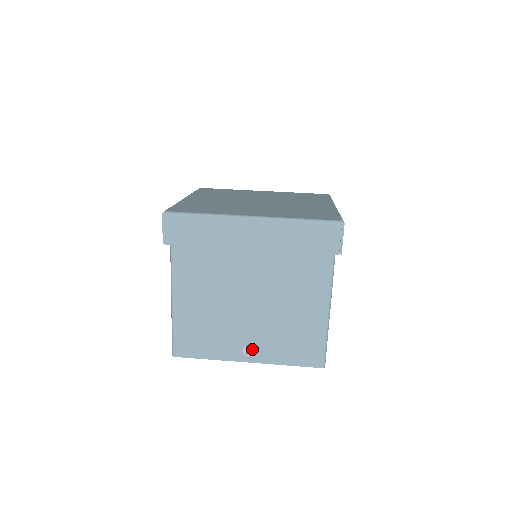
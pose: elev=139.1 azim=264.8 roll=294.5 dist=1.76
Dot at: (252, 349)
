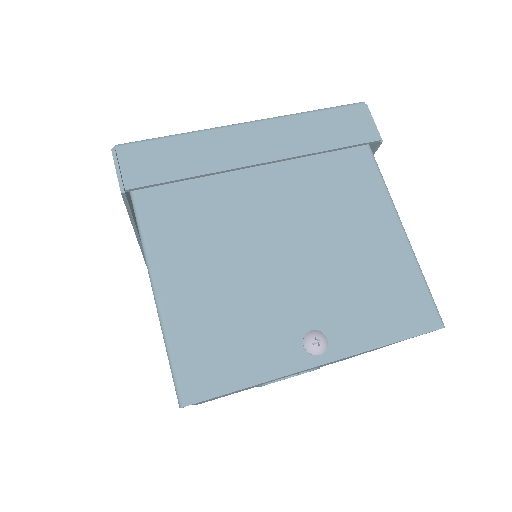
Dot at: (321, 333)
